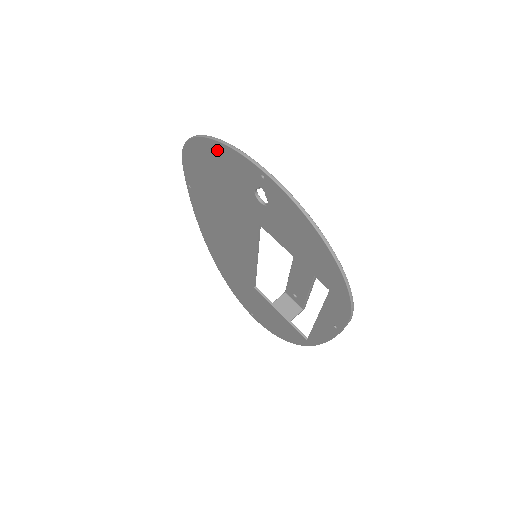
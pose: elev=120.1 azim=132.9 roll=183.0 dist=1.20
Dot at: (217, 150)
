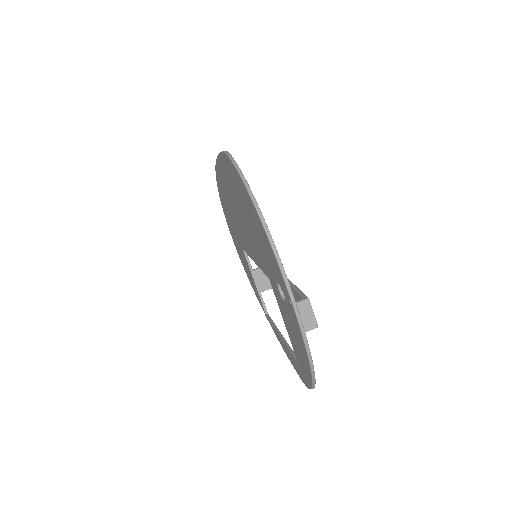
Dot at: (262, 229)
